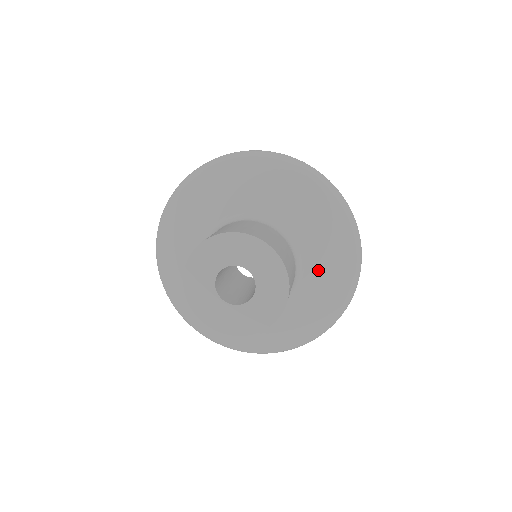
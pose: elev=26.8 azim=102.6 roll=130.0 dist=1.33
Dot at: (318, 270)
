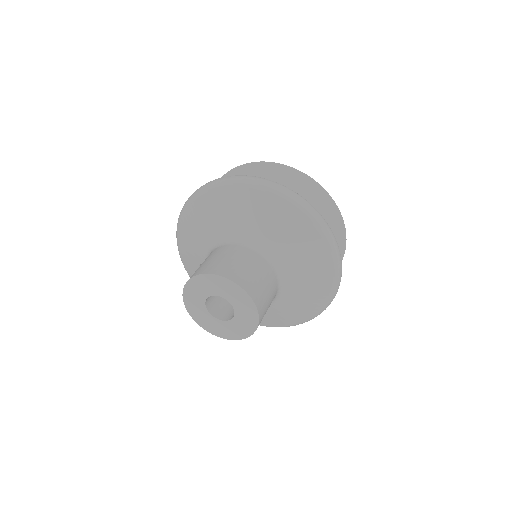
Dot at: (299, 276)
